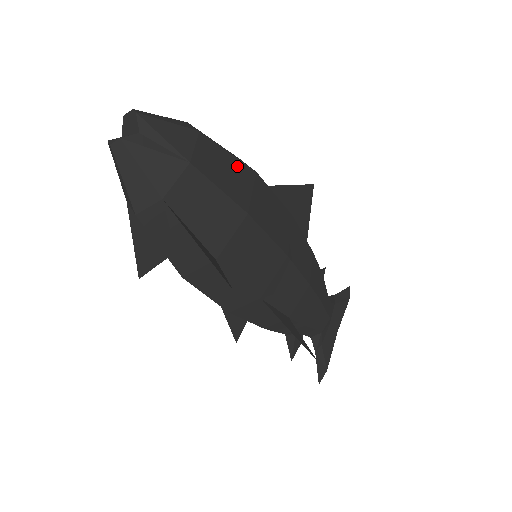
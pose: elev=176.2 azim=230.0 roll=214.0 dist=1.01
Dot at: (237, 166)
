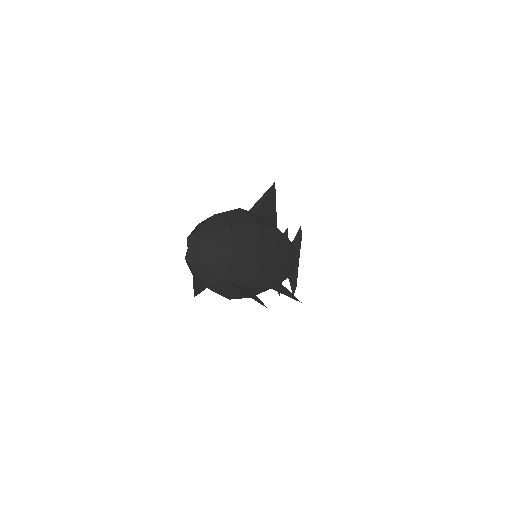
Dot at: (249, 230)
